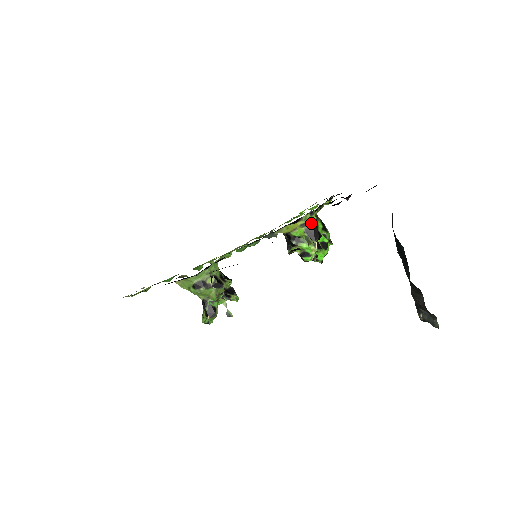
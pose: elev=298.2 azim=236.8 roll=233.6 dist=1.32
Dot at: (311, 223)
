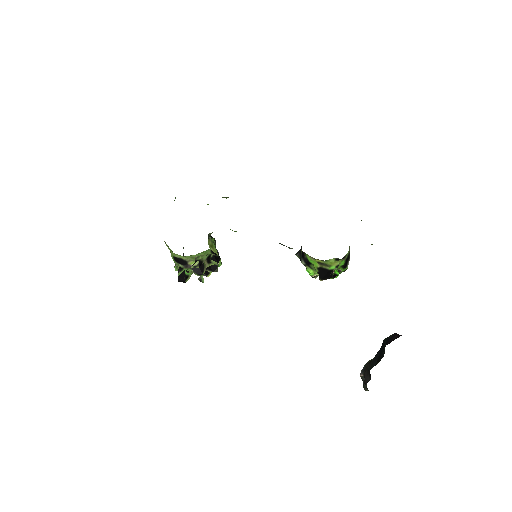
Dot at: (330, 267)
